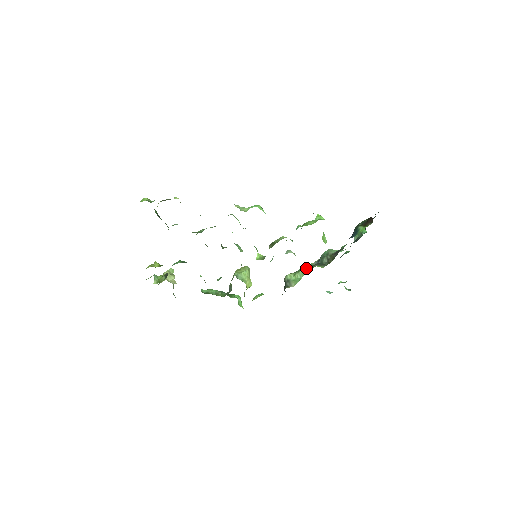
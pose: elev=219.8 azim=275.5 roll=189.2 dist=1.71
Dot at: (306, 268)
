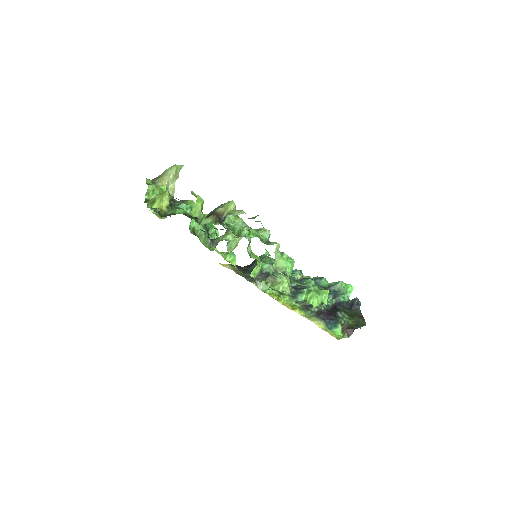
Dot at: occluded
